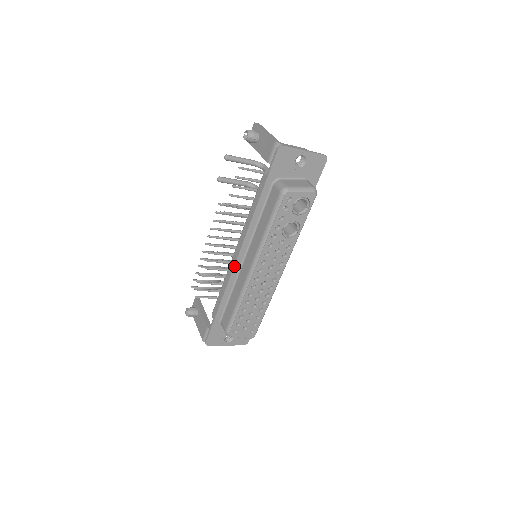
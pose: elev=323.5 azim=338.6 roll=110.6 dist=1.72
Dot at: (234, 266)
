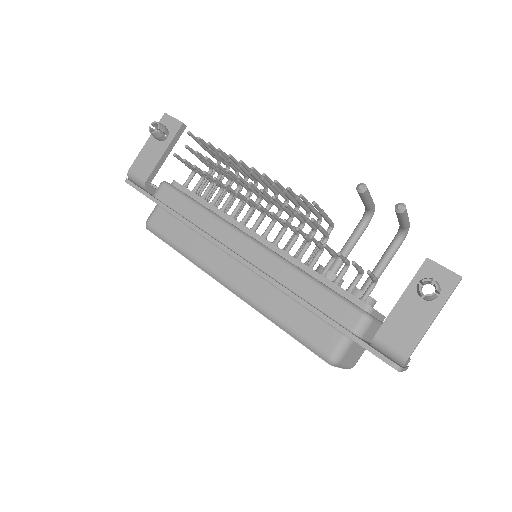
Dot at: (225, 250)
